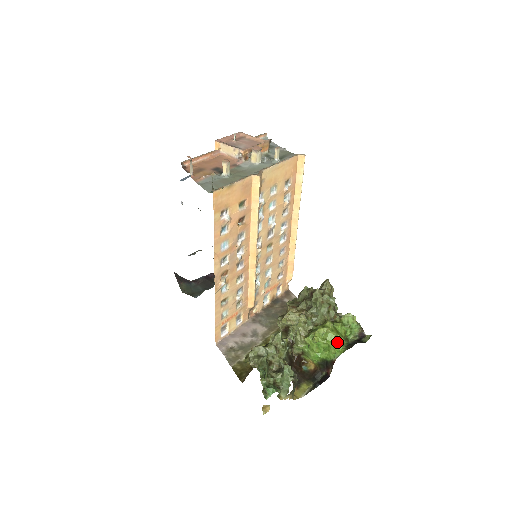
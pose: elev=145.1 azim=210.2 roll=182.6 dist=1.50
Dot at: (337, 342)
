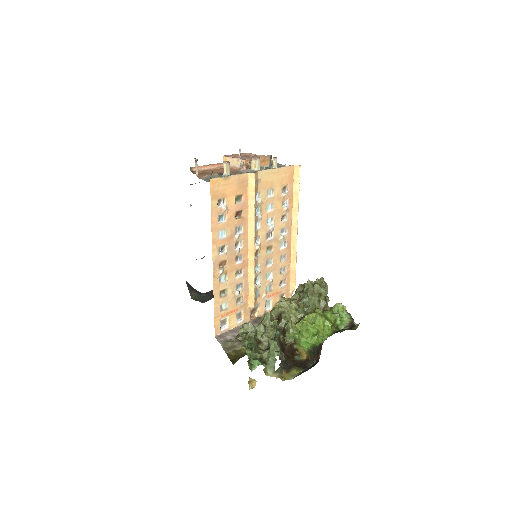
Dot at: (326, 327)
